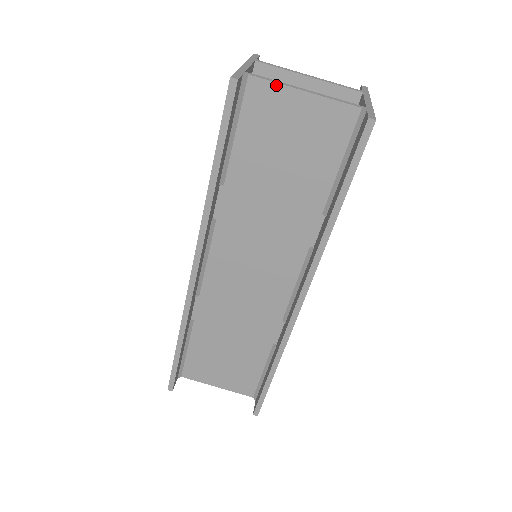
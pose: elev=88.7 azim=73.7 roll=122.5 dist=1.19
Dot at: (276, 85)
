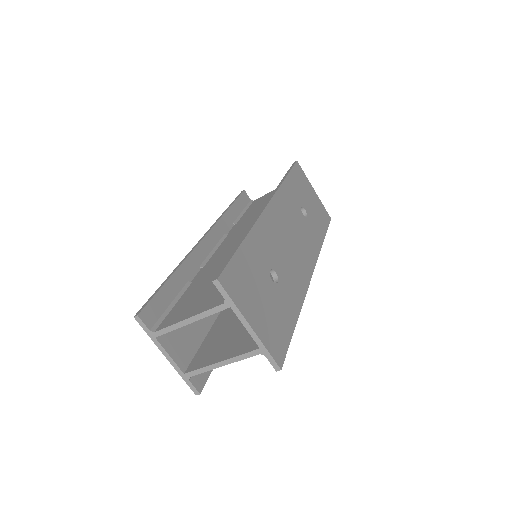
Dot at: (206, 371)
